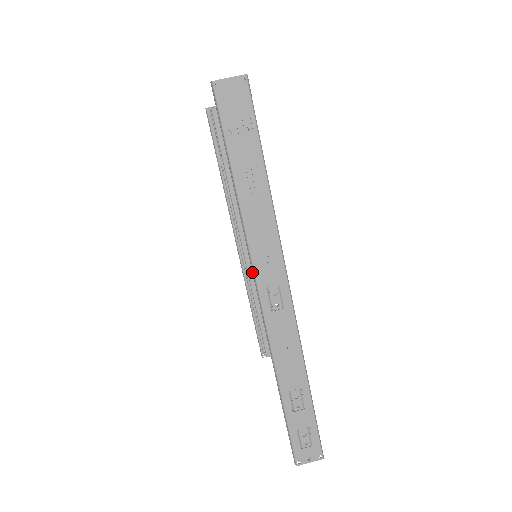
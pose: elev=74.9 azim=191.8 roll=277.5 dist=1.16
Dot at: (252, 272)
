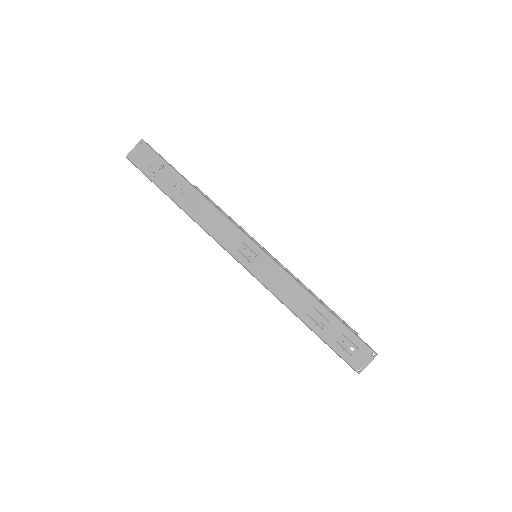
Dot at: occluded
